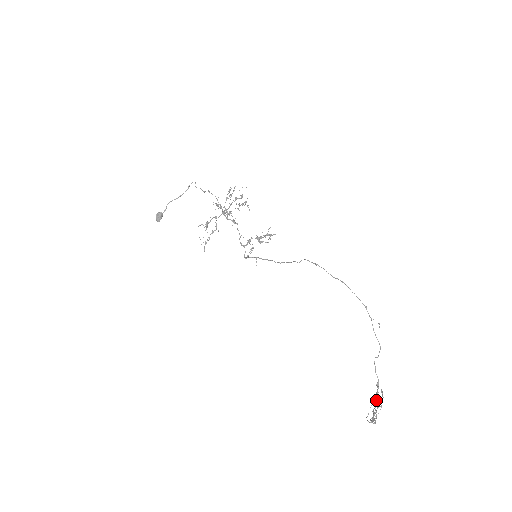
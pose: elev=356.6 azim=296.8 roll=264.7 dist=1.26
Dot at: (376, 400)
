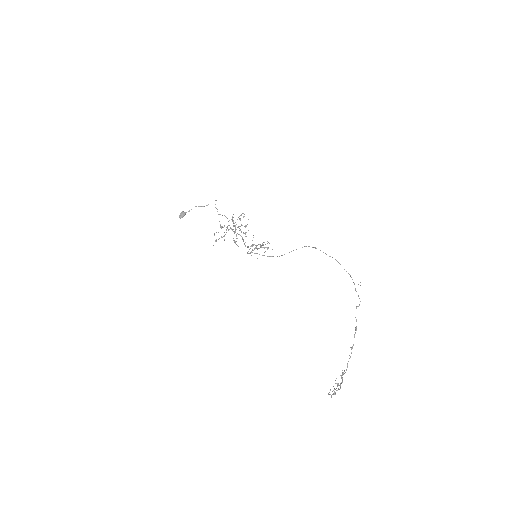
Dot at: (351, 347)
